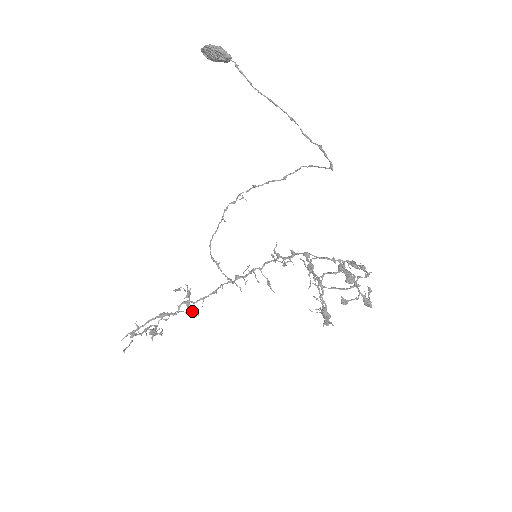
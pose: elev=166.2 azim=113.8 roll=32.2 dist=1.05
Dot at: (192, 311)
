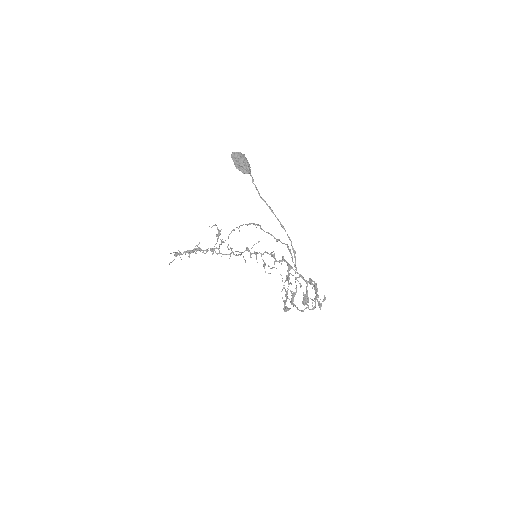
Dot at: (219, 244)
